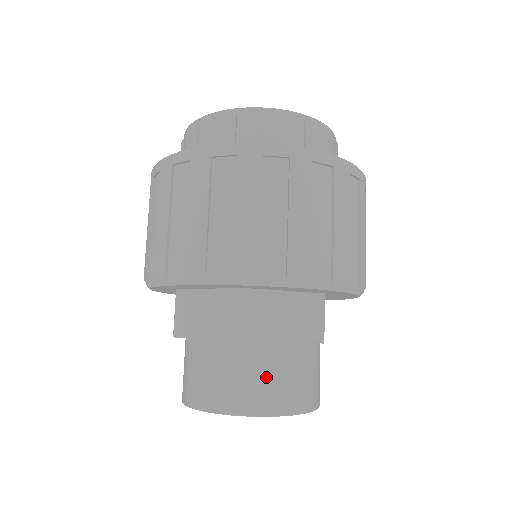
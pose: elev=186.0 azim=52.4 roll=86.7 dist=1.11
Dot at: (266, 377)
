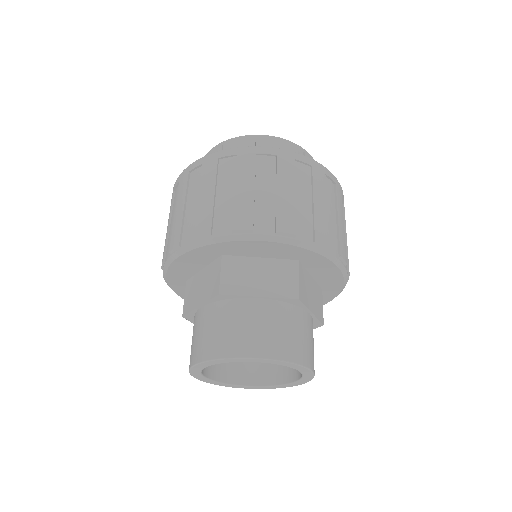
Dot at: (305, 336)
